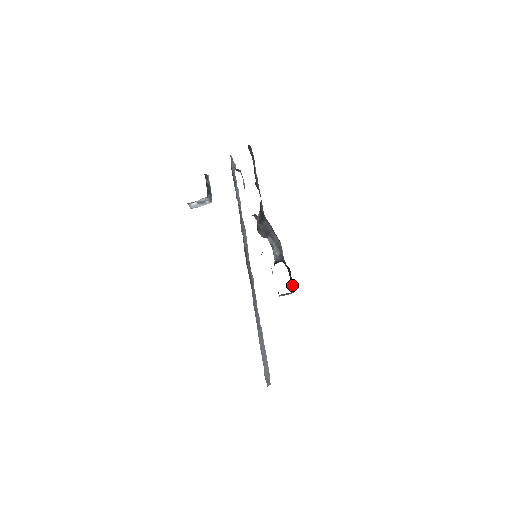
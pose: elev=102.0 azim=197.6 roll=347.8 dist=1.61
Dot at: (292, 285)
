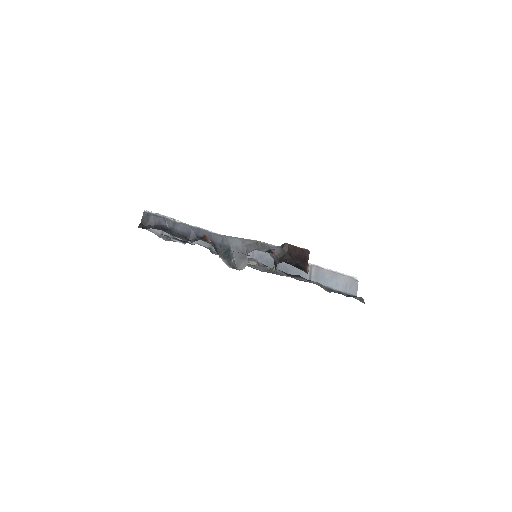
Dot at: (303, 252)
